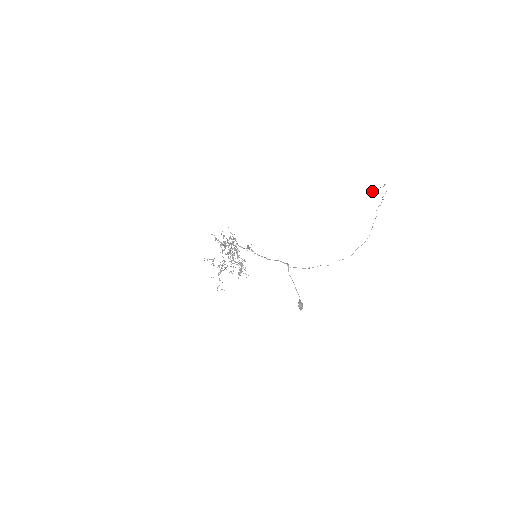
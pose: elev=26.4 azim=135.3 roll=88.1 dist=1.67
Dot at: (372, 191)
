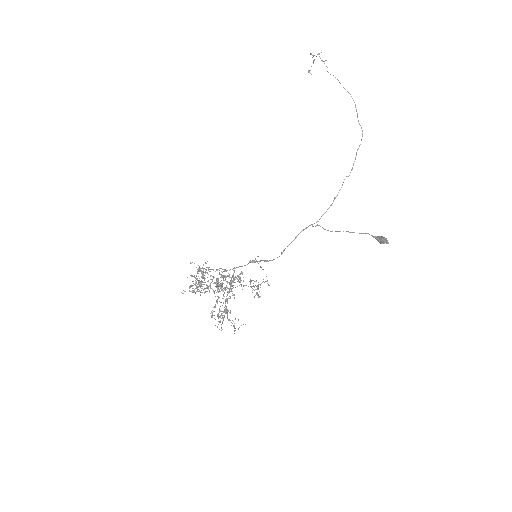
Dot at: occluded
